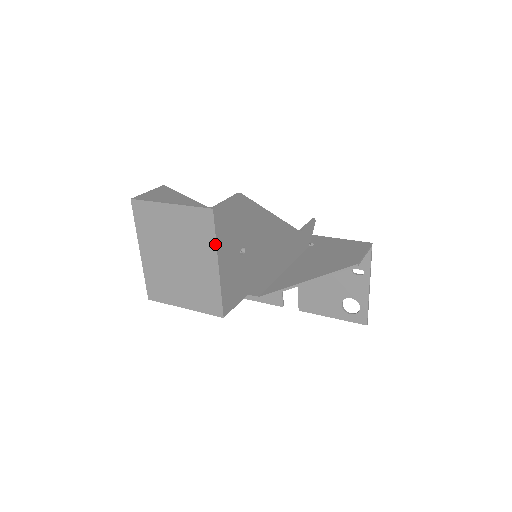
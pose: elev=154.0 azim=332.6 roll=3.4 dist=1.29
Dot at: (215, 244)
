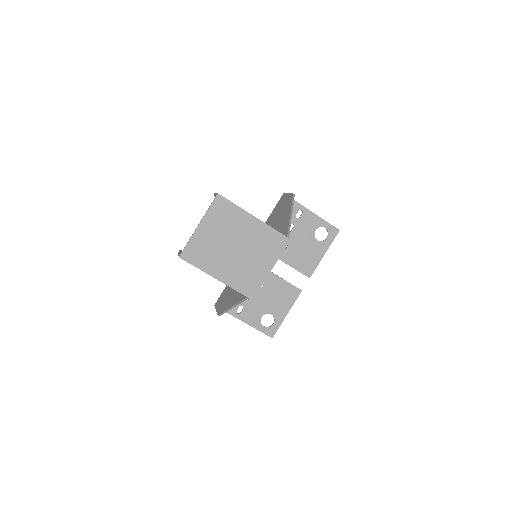
Dot at: (240, 208)
